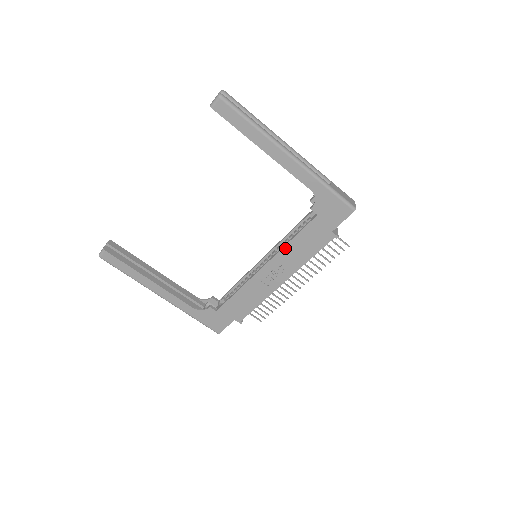
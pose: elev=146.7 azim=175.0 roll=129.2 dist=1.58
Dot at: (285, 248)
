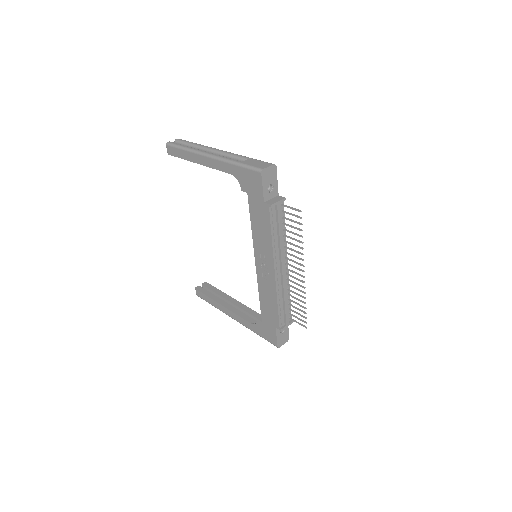
Dot at: (254, 237)
